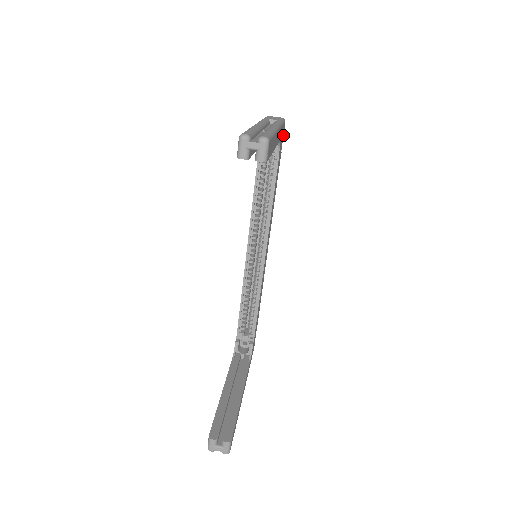
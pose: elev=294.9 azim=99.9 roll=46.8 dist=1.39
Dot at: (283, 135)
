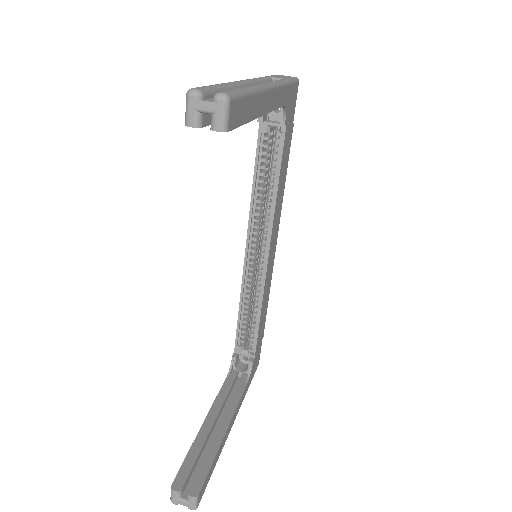
Dot at: occluded
